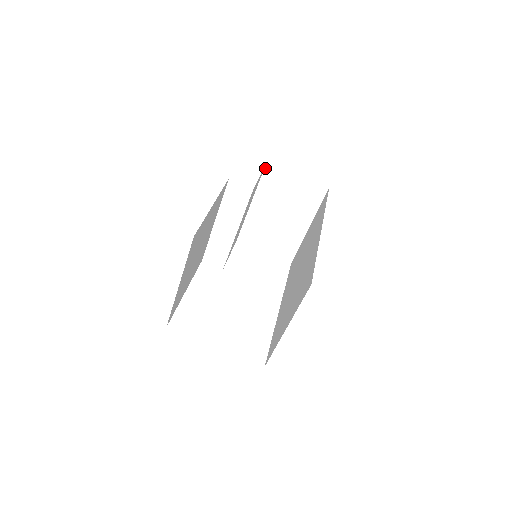
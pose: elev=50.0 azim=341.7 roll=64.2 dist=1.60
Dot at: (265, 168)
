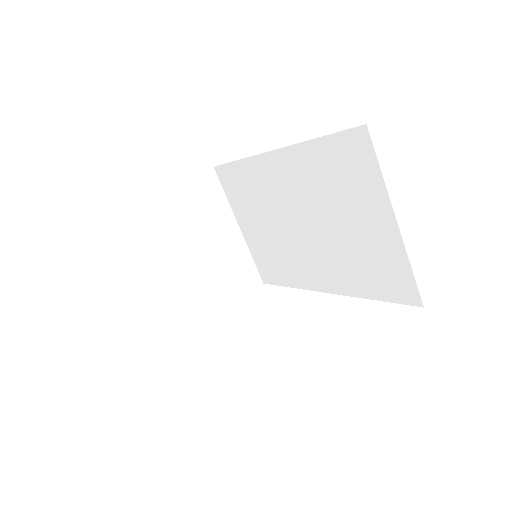
Dot at: occluded
